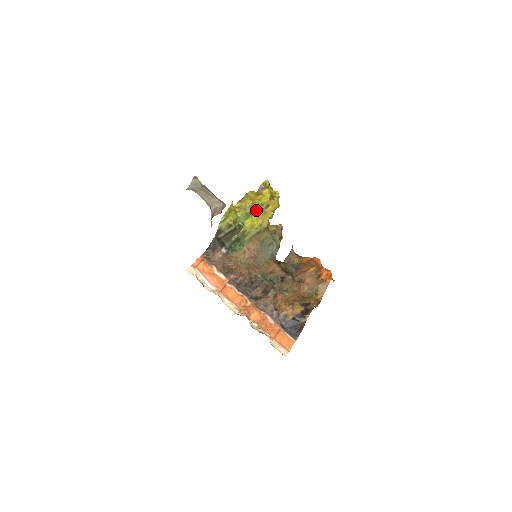
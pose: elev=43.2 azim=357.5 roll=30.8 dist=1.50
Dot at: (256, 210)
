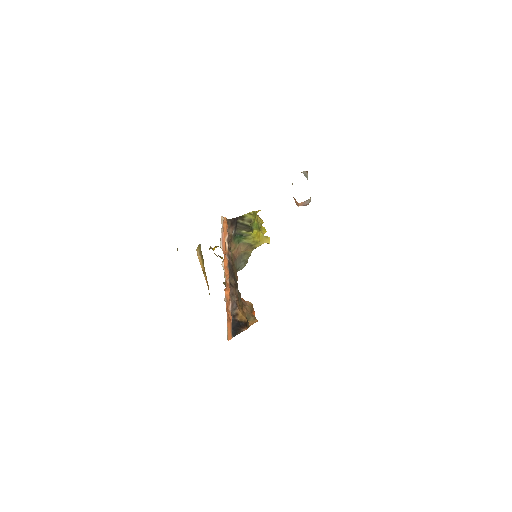
Dot at: occluded
